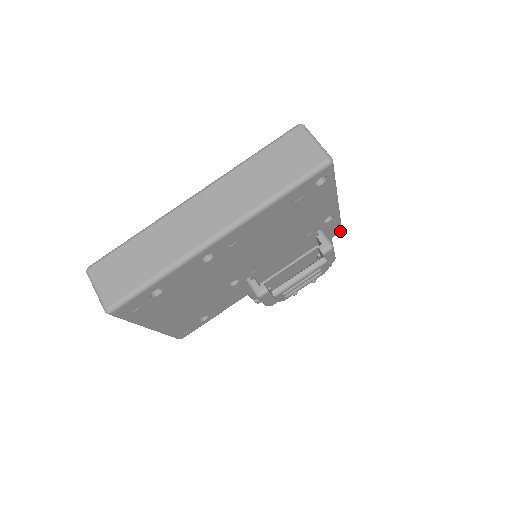
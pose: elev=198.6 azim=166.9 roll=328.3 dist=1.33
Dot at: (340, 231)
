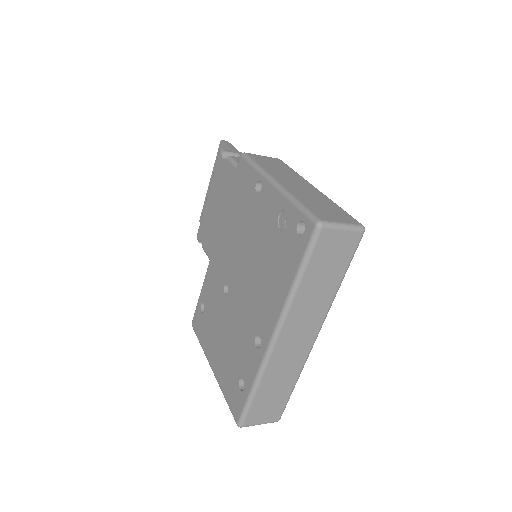
Dot at: occluded
